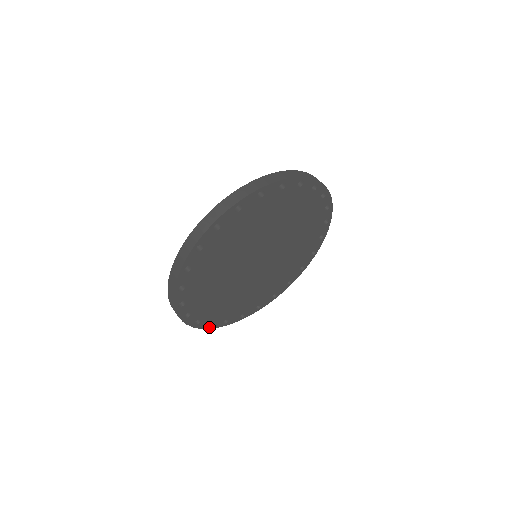
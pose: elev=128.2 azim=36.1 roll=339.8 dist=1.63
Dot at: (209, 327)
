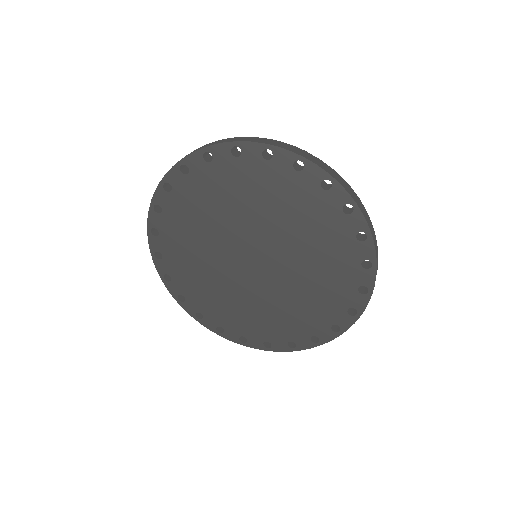
Dot at: (271, 349)
